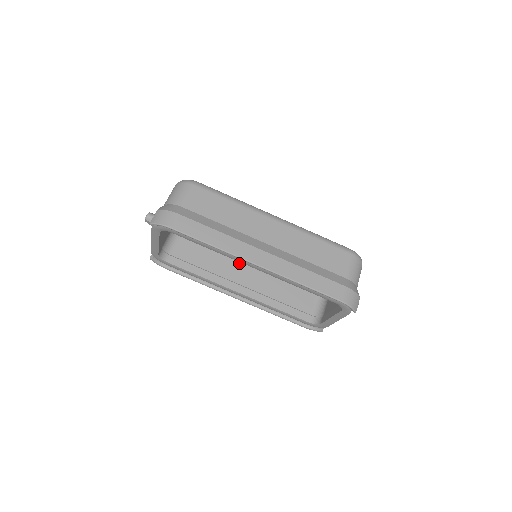
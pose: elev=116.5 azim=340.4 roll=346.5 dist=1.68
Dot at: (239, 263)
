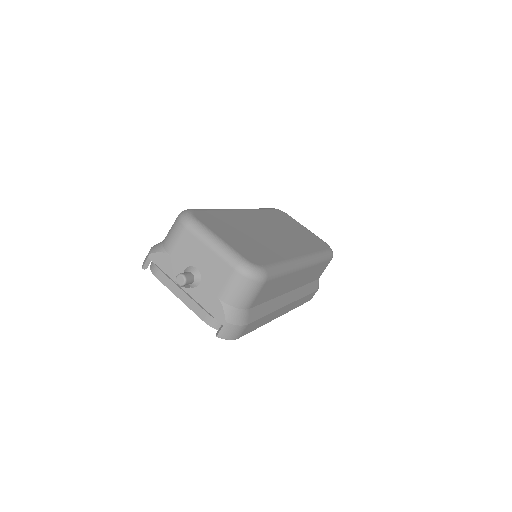
Dot at: occluded
